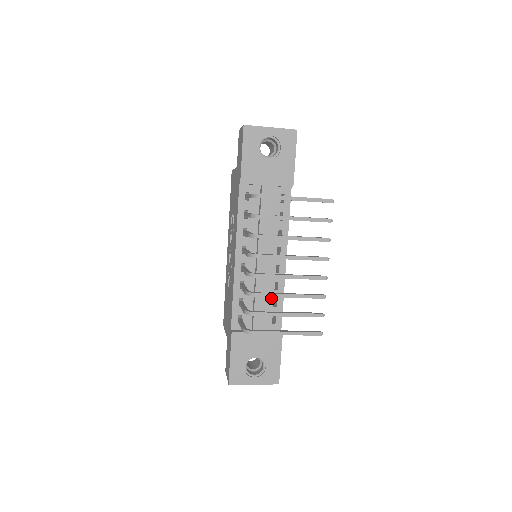
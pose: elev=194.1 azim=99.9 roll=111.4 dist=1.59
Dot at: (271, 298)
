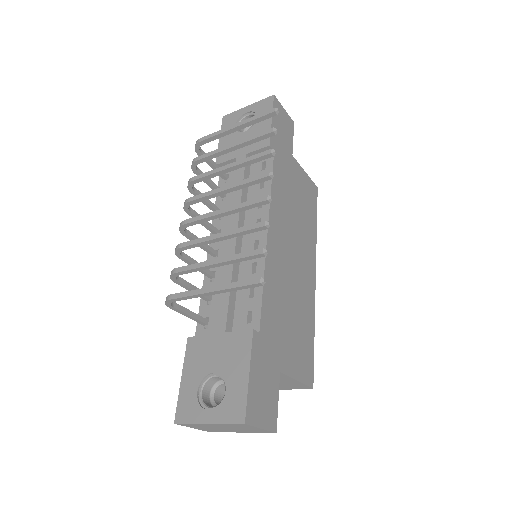
Dot at: occluded
